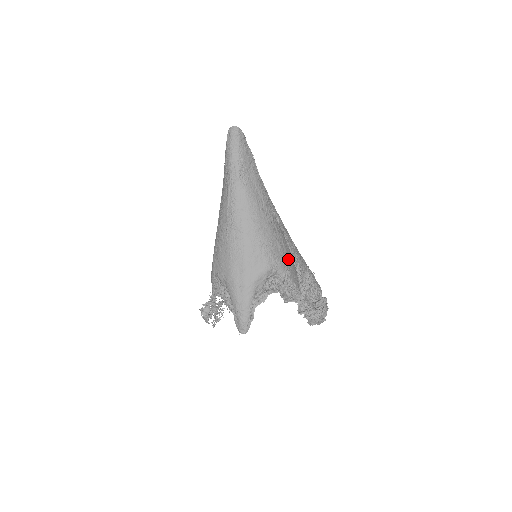
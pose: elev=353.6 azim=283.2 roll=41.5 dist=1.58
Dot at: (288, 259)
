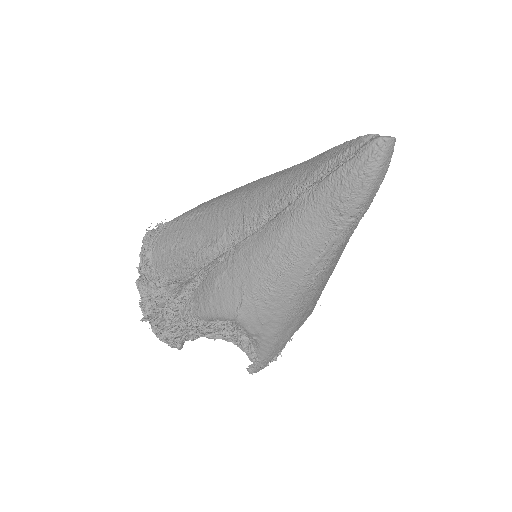
Dot at: occluded
